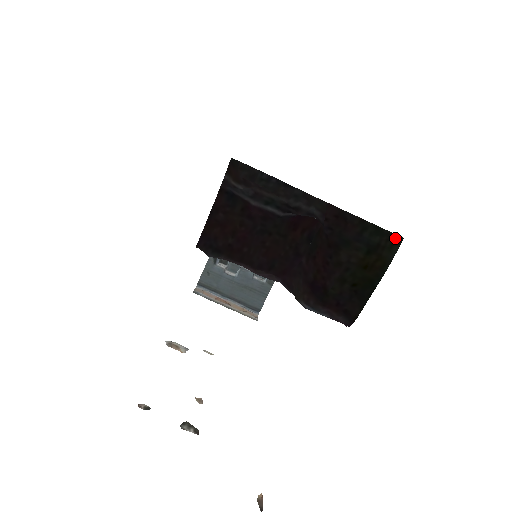
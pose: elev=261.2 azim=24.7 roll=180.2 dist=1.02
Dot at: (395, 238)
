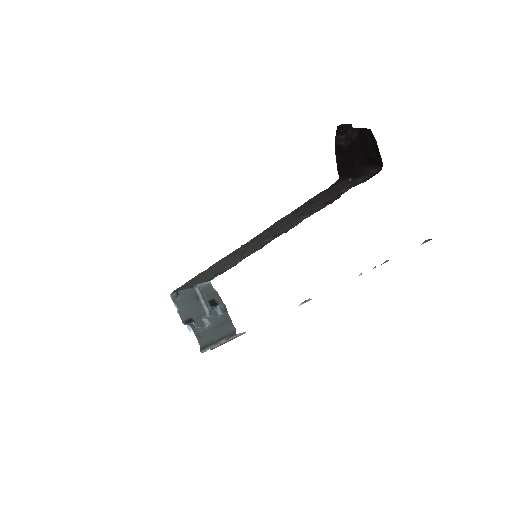
Dot at: (370, 130)
